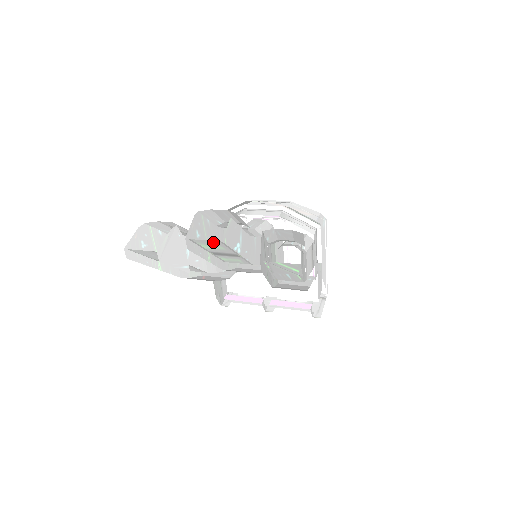
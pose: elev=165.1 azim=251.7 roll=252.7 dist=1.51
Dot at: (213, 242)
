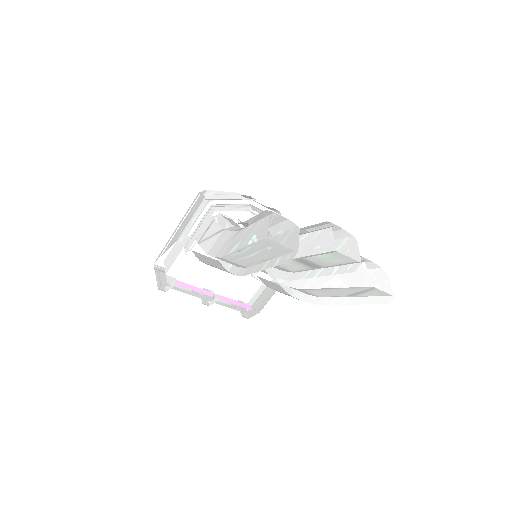
Dot at: (347, 259)
